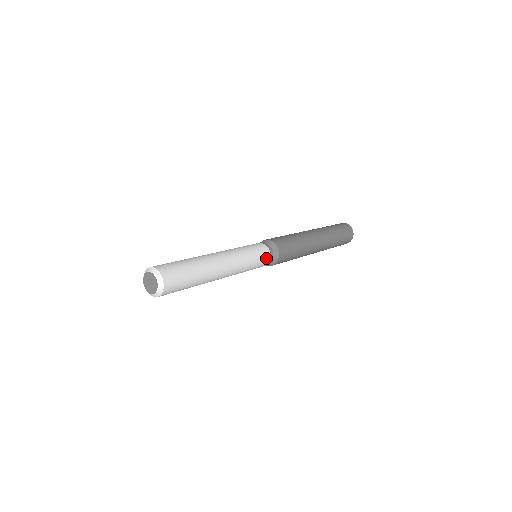
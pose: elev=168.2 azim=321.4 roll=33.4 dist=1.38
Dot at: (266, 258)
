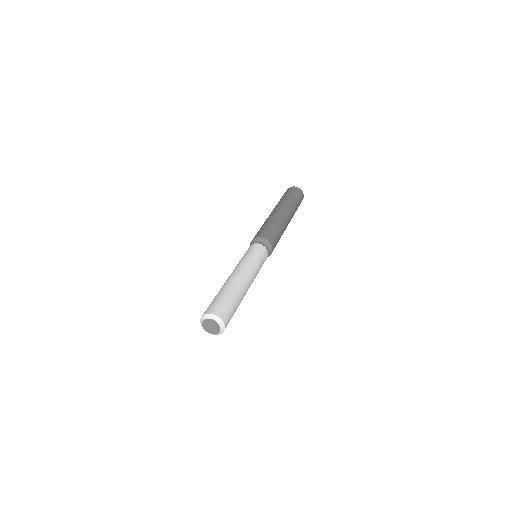
Dot at: occluded
